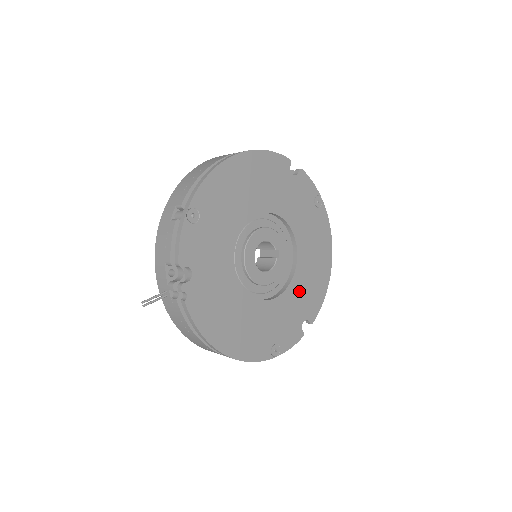
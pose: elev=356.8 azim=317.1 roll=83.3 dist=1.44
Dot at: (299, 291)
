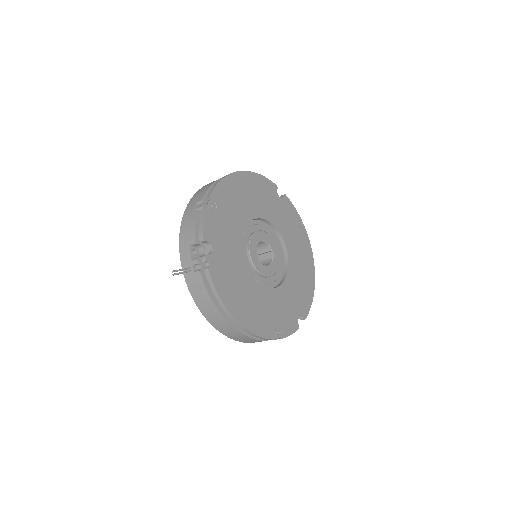
Dot at: (292, 288)
